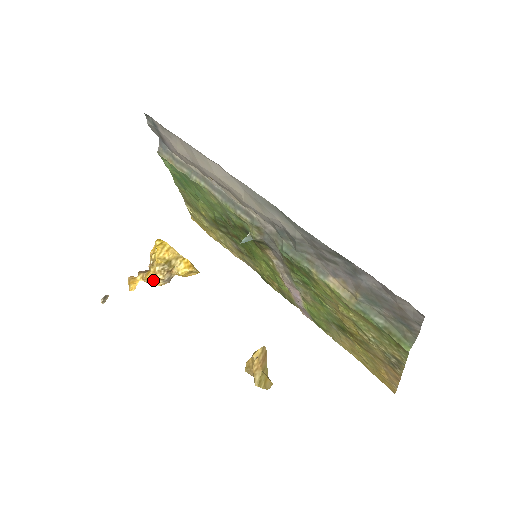
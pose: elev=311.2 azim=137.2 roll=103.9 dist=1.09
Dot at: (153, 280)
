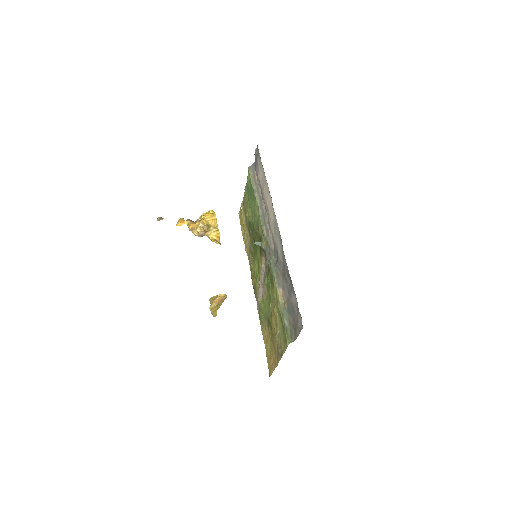
Dot at: (193, 229)
